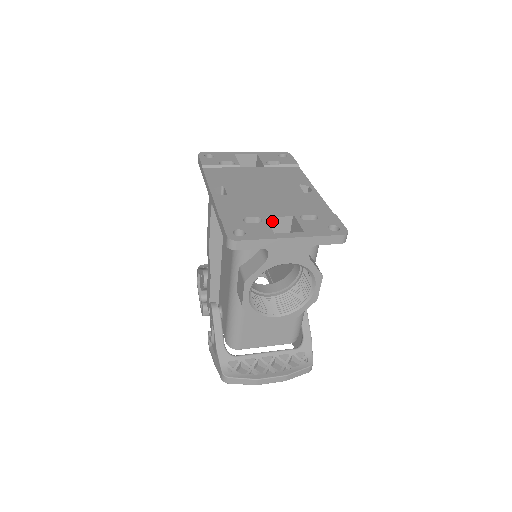
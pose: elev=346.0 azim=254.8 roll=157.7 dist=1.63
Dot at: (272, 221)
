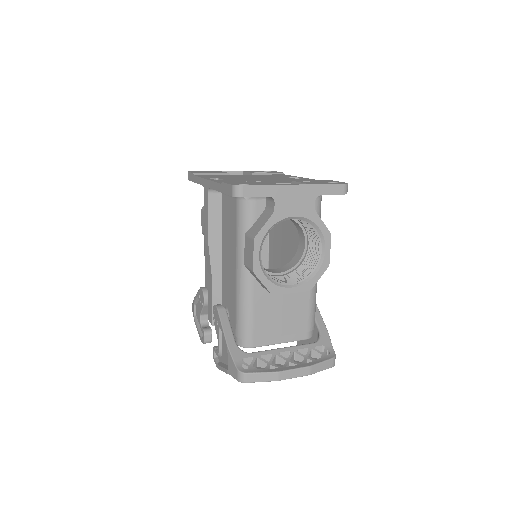
Dot at: occluded
